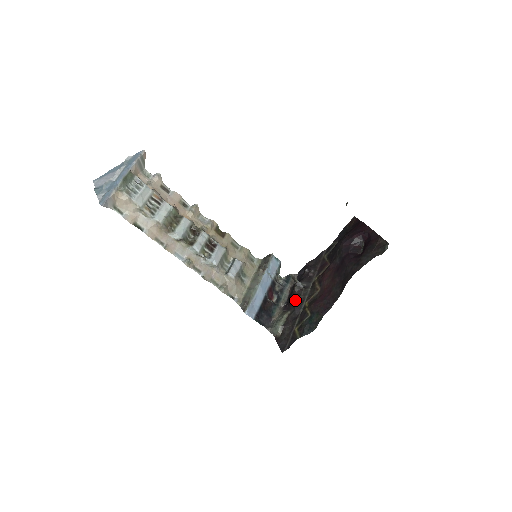
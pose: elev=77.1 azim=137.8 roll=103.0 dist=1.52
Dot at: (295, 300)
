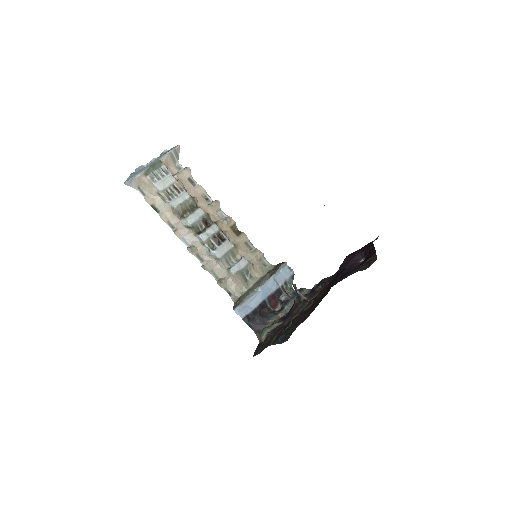
Dot at: (291, 311)
